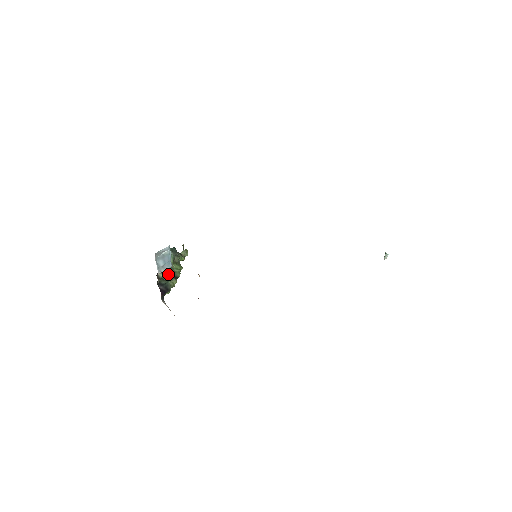
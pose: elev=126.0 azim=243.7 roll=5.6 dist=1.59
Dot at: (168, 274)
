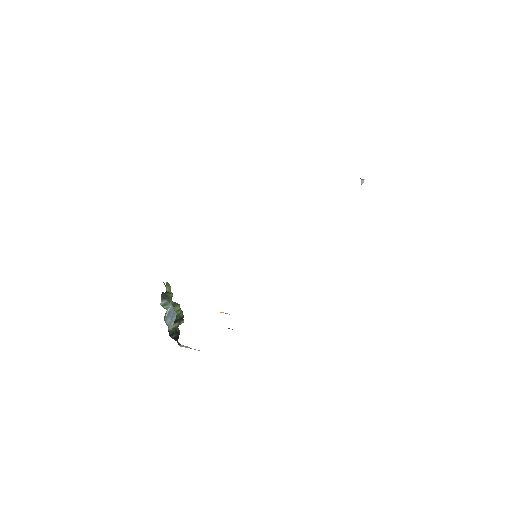
Dot at: (175, 322)
